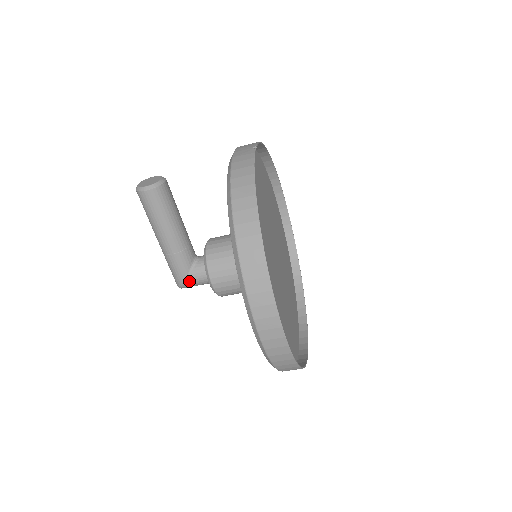
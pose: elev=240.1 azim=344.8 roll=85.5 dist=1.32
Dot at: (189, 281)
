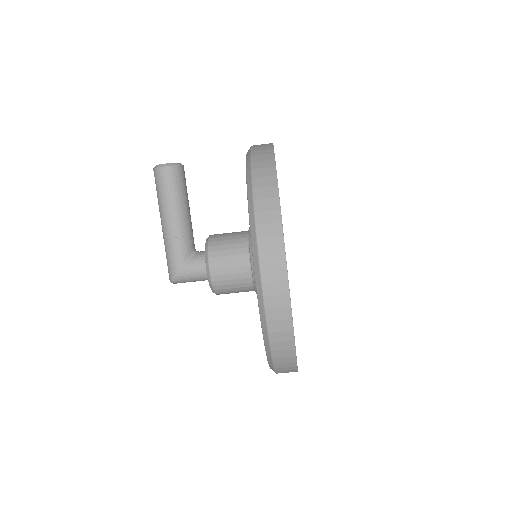
Dot at: (184, 271)
